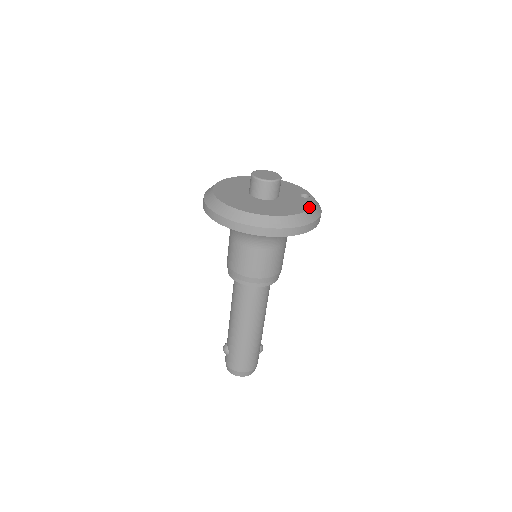
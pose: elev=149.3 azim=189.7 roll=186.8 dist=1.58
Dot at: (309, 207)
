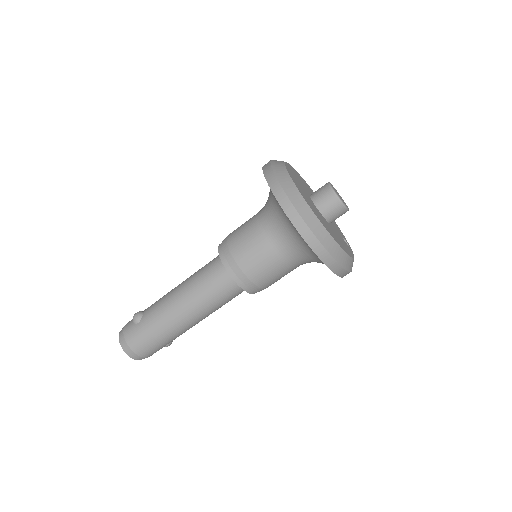
Dot at: (352, 255)
